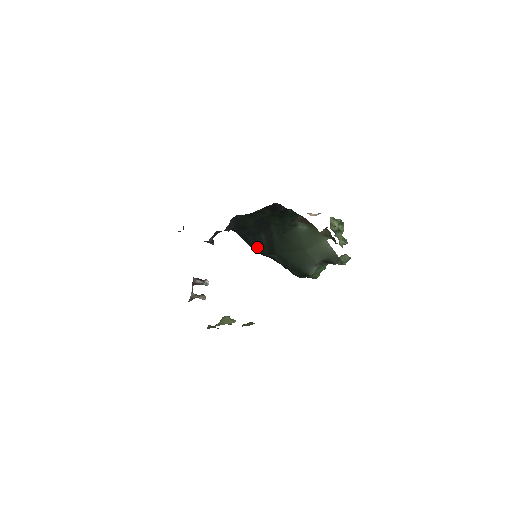
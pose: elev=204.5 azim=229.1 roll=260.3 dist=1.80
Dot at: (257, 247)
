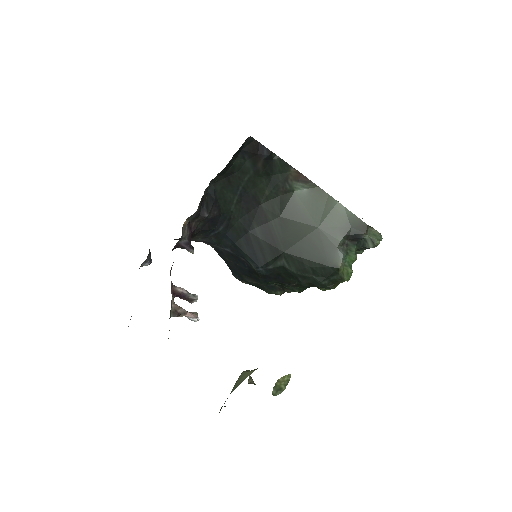
Dot at: (255, 256)
